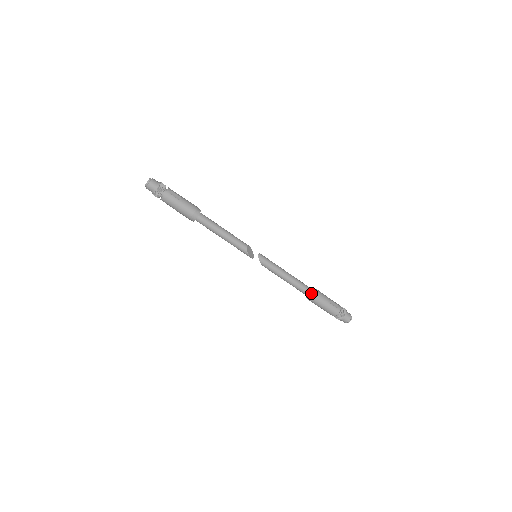
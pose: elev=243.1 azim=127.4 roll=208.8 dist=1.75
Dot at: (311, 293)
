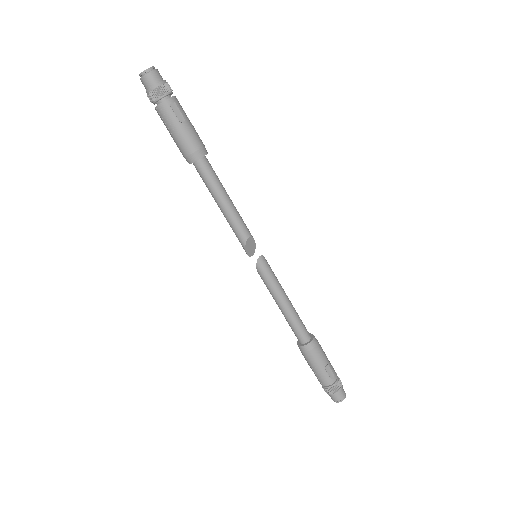
Dot at: (306, 342)
